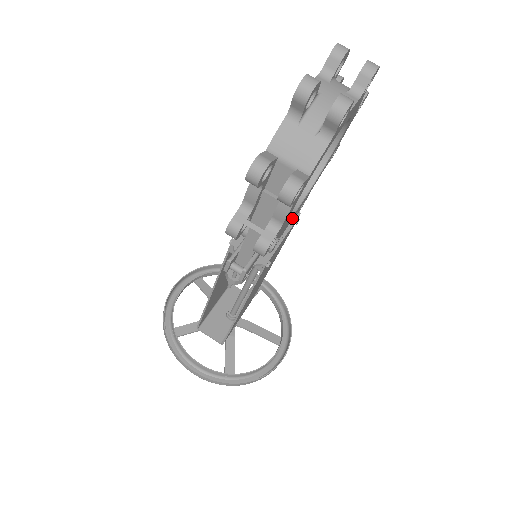
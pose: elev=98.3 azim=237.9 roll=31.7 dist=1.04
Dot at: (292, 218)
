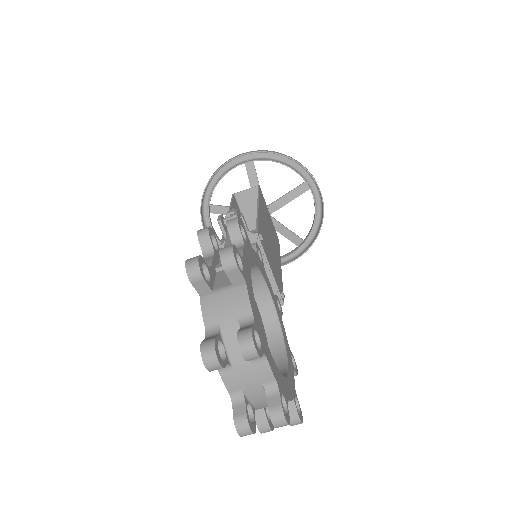
Dot at: (271, 291)
